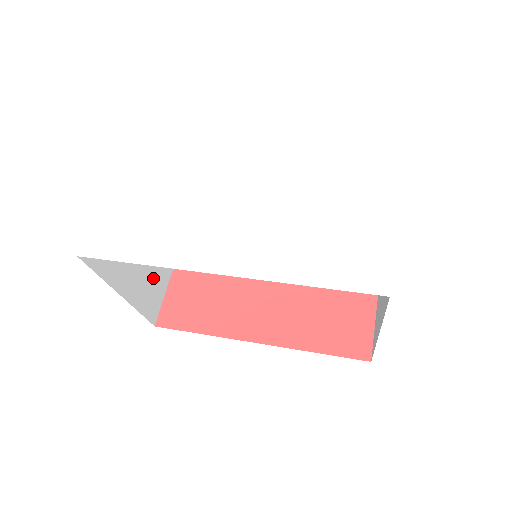
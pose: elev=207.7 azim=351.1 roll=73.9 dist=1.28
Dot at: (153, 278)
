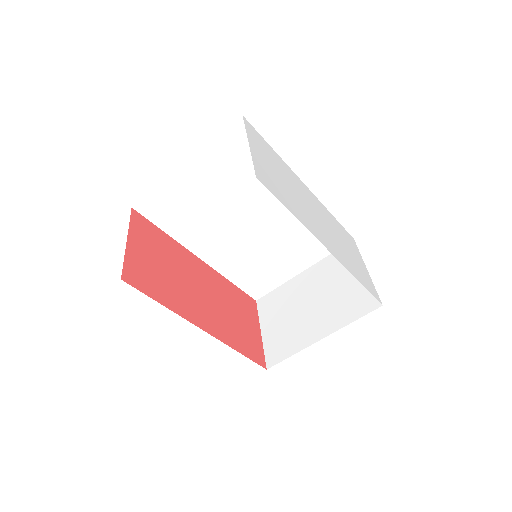
Dot at: occluded
